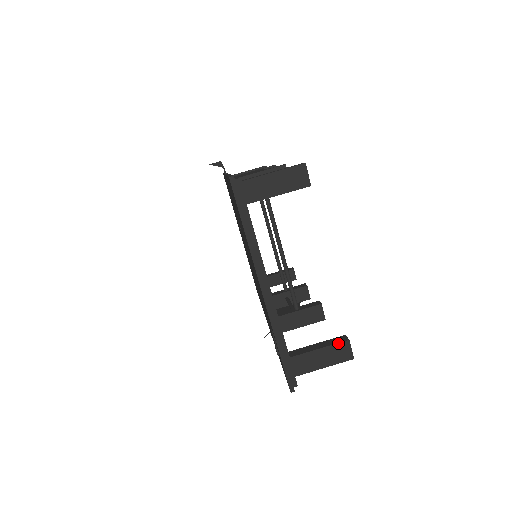
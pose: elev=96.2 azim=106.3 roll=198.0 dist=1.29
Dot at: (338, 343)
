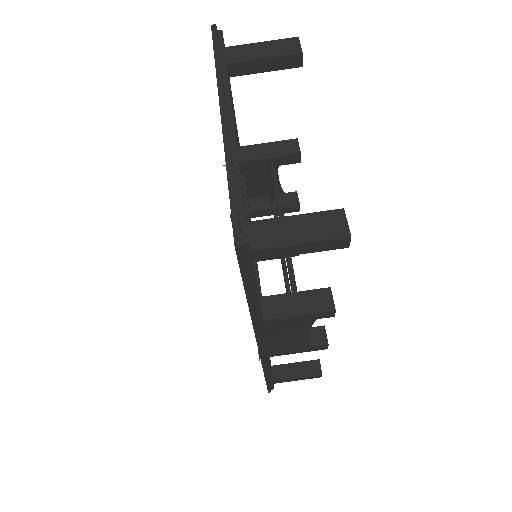
Dot at: (326, 211)
